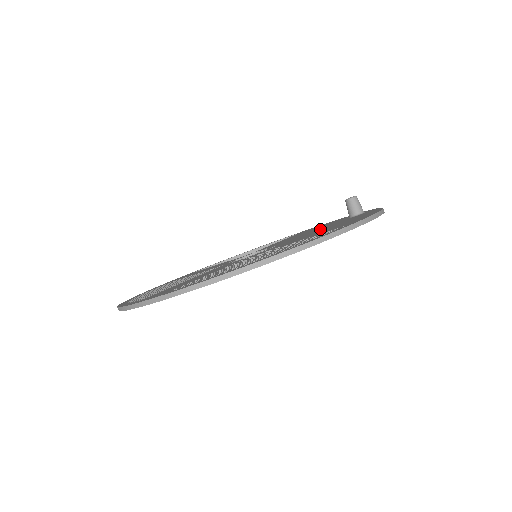
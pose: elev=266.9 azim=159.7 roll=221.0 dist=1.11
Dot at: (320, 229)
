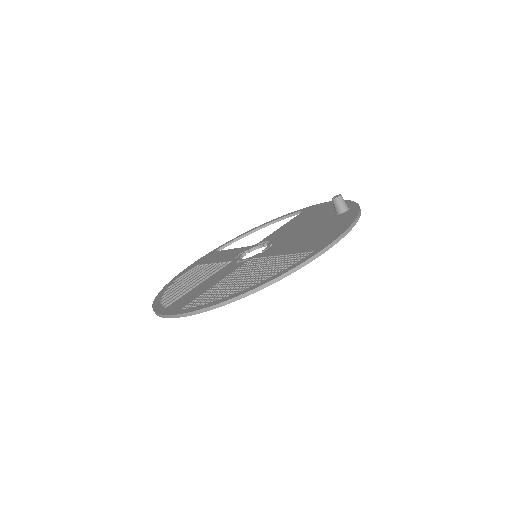
Dot at: (309, 228)
